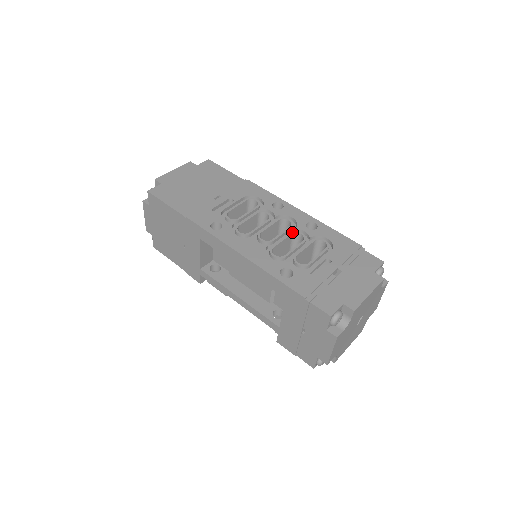
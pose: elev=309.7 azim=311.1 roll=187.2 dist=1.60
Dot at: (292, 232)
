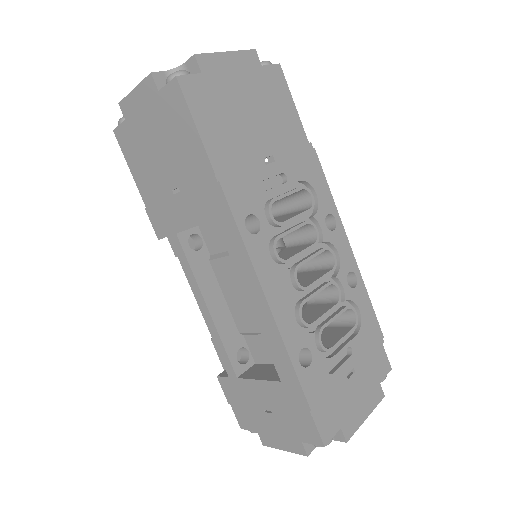
Dot at: (331, 282)
